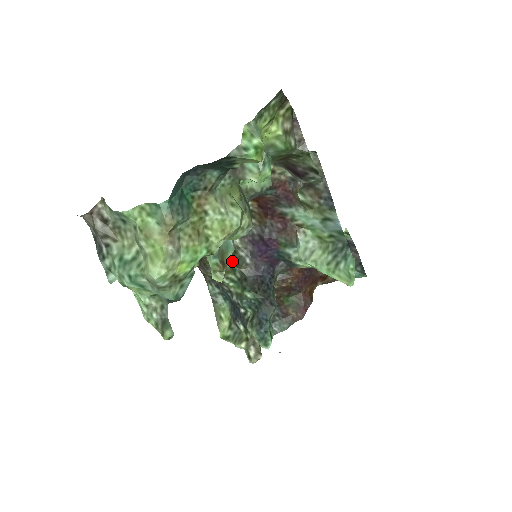
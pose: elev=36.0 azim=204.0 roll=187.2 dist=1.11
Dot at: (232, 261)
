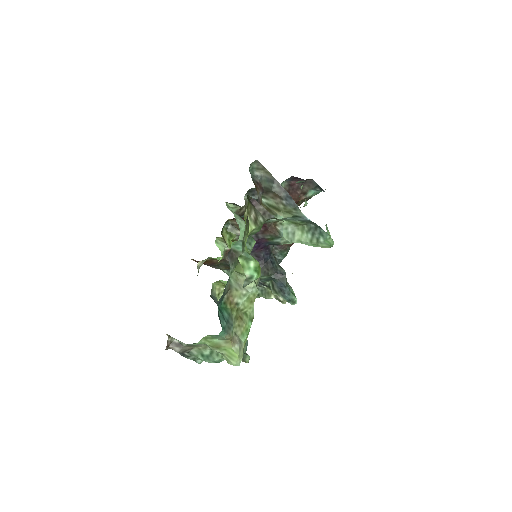
Dot at: occluded
